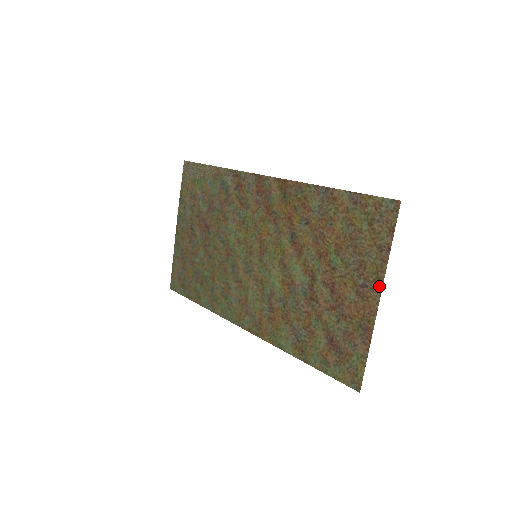
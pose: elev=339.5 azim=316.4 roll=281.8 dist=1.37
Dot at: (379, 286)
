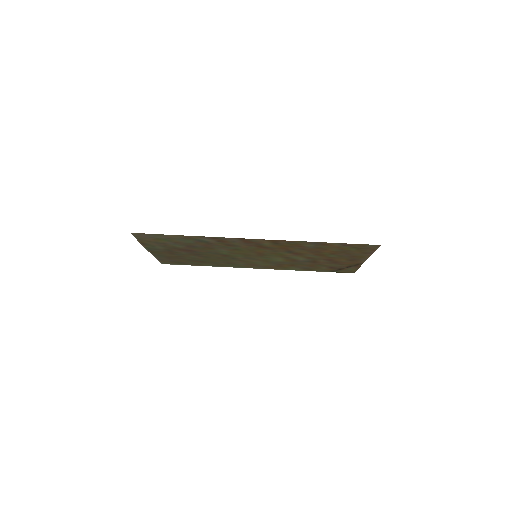
Dot at: (365, 259)
